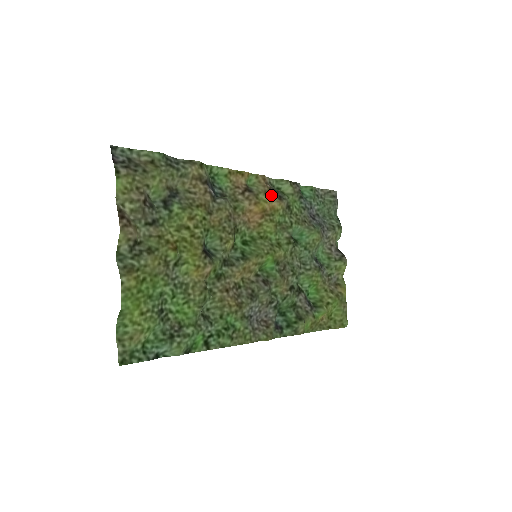
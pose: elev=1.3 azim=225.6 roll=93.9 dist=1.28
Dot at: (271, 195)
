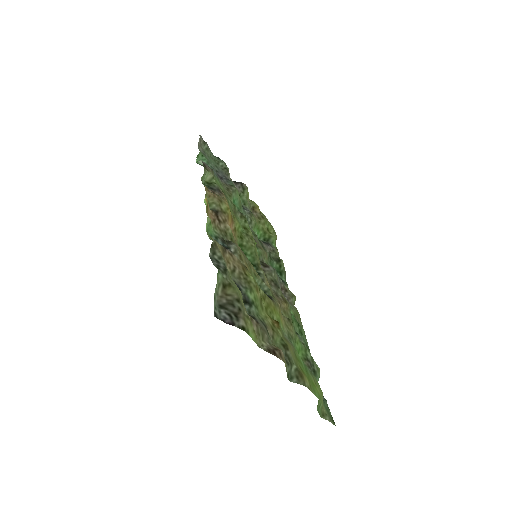
Dot at: (222, 198)
